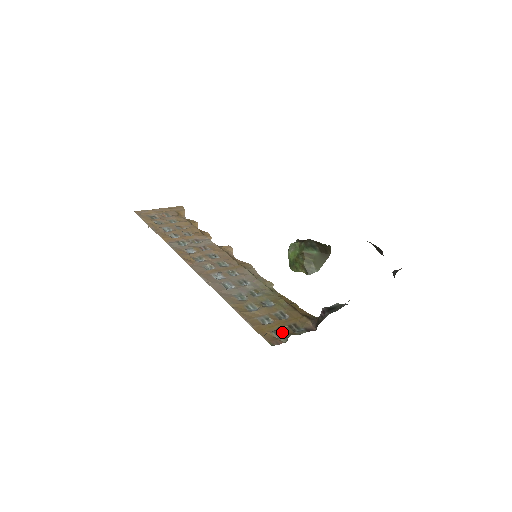
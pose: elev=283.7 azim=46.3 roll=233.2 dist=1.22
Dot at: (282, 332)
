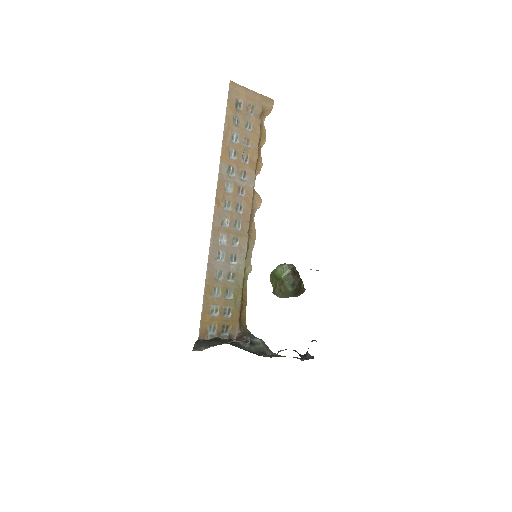
Dot at: (215, 329)
